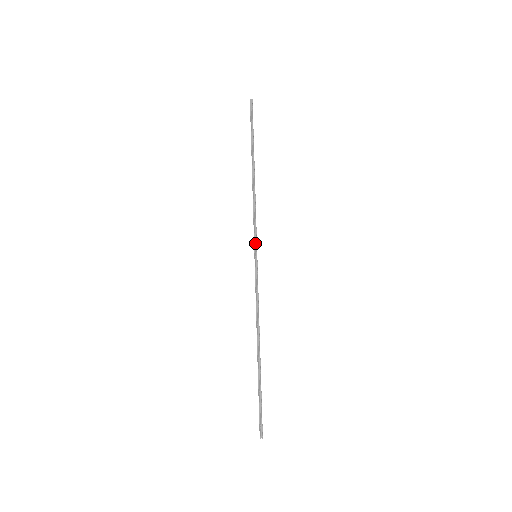
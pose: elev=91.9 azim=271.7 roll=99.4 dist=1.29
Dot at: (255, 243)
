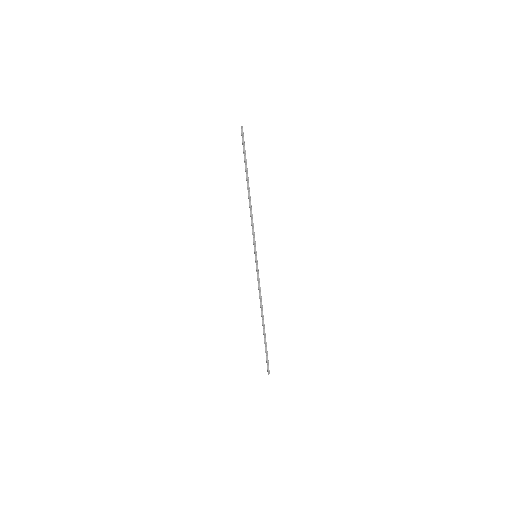
Dot at: (255, 247)
